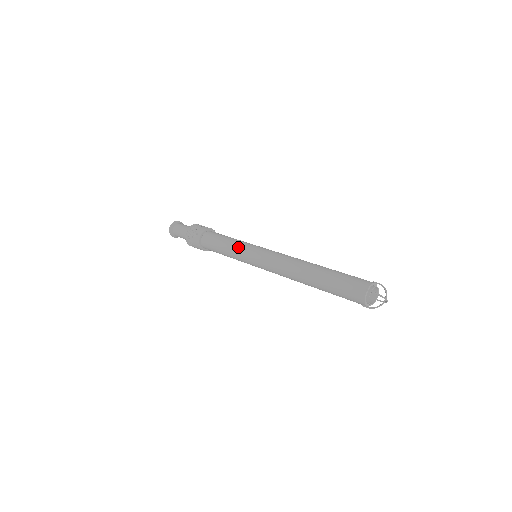
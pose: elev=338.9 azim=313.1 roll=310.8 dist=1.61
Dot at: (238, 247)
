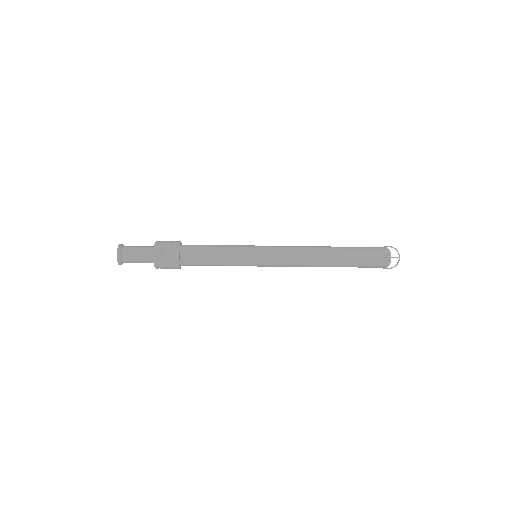
Dot at: (238, 245)
